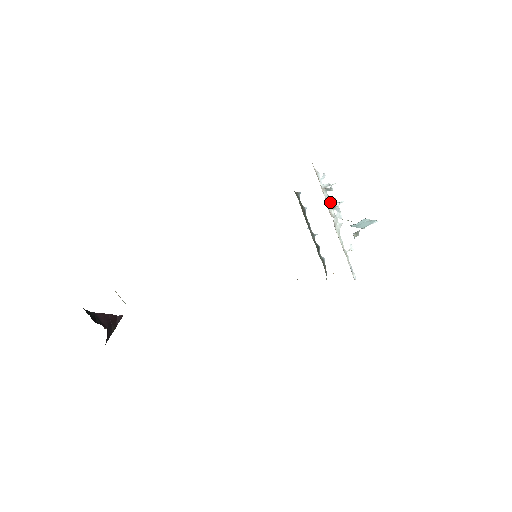
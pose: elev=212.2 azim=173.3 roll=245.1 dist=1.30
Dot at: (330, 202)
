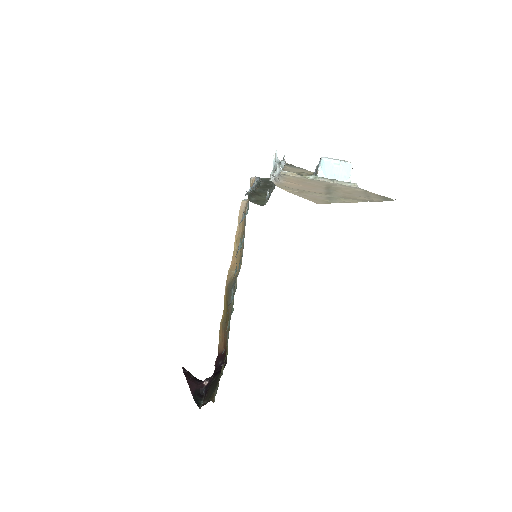
Dot at: occluded
